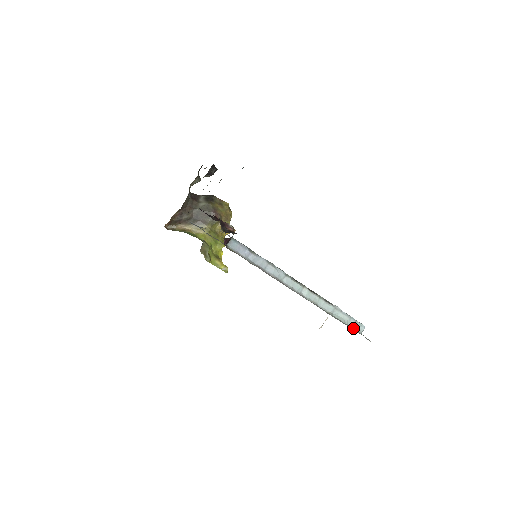
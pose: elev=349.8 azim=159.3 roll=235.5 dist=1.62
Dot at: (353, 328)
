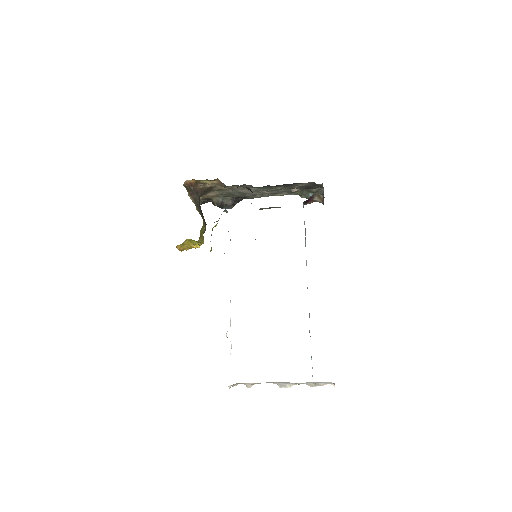
Dot at: occluded
